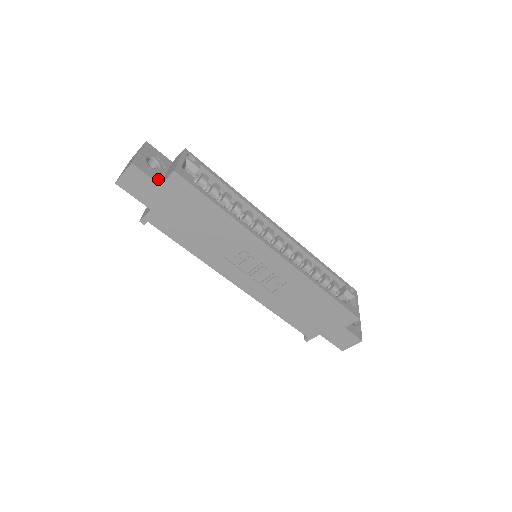
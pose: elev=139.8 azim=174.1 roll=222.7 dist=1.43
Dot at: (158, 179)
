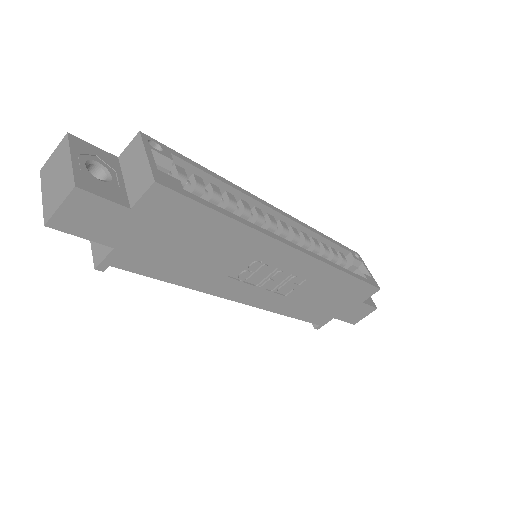
Dot at: (122, 199)
